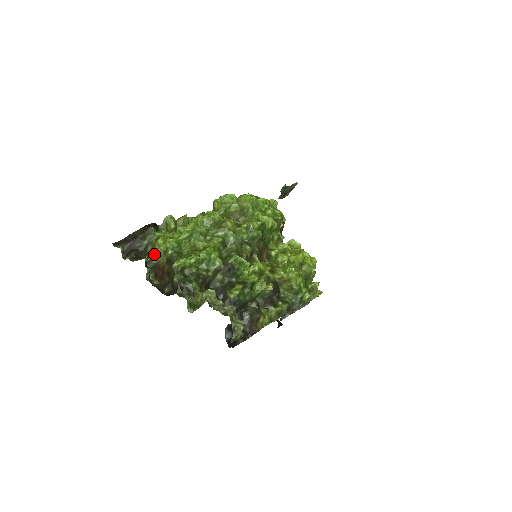
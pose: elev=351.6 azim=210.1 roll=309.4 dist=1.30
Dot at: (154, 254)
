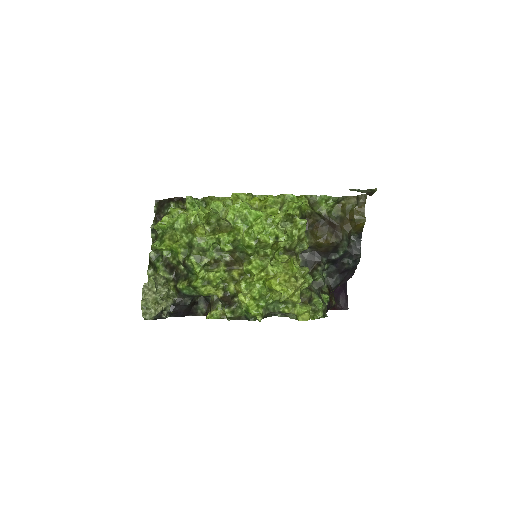
Dot at: occluded
